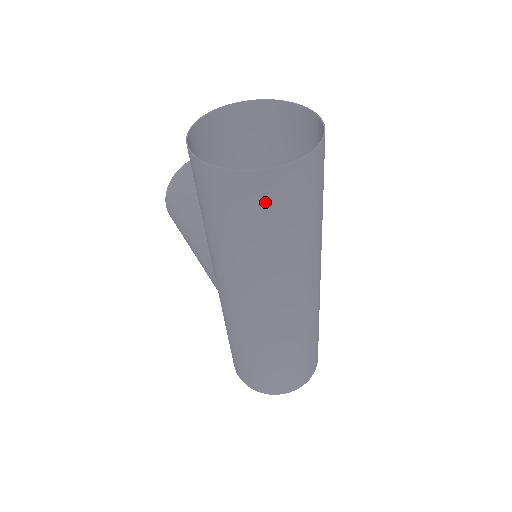
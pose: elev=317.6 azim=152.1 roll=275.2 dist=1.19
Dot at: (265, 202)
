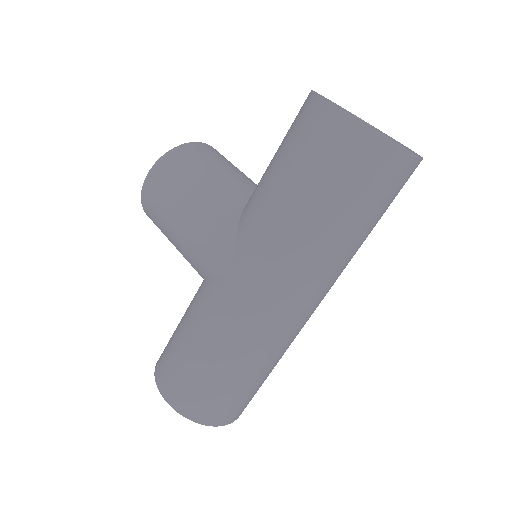
Dot at: (383, 180)
